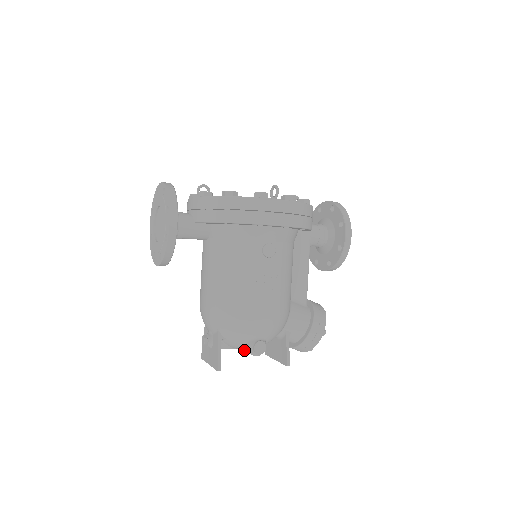
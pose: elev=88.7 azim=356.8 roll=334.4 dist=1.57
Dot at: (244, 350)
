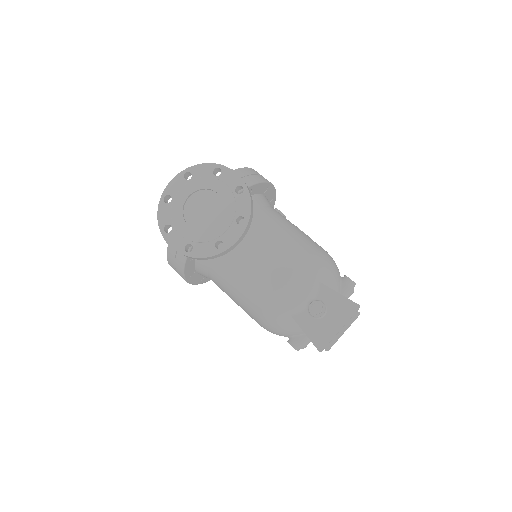
Dot at: occluded
